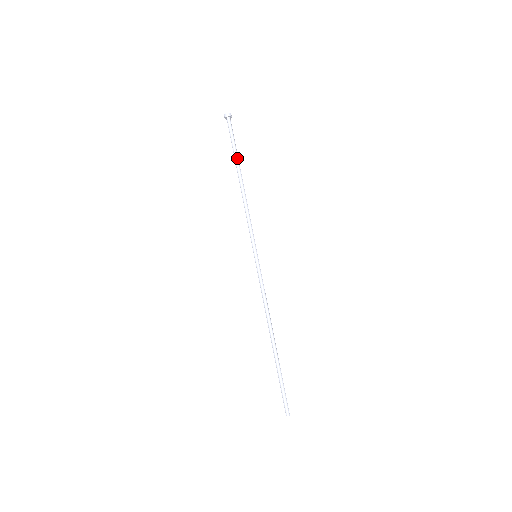
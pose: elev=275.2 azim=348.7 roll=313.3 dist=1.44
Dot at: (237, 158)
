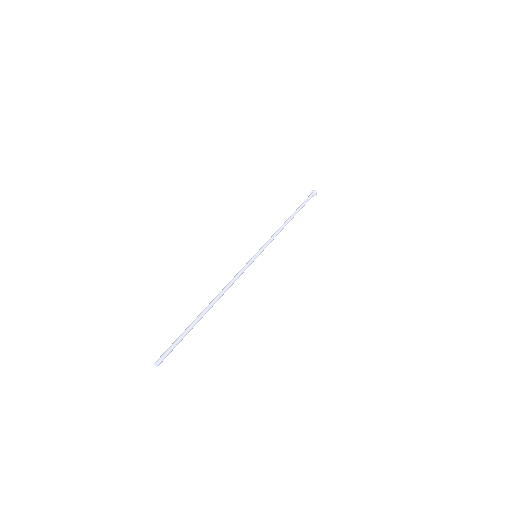
Dot at: (299, 210)
